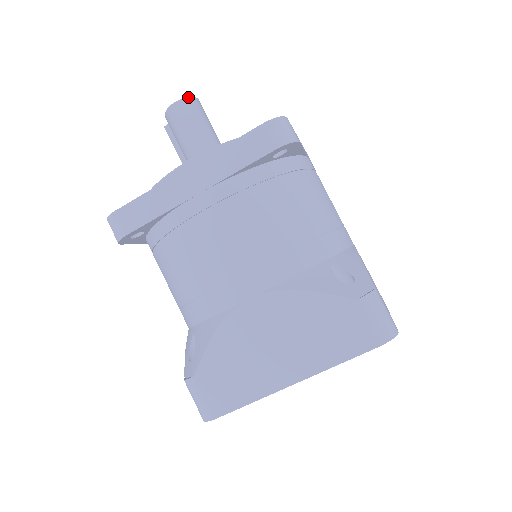
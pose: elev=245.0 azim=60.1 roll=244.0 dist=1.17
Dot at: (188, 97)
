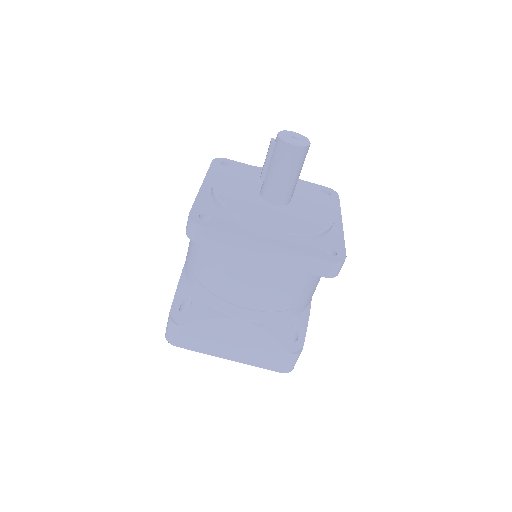
Dot at: (306, 146)
